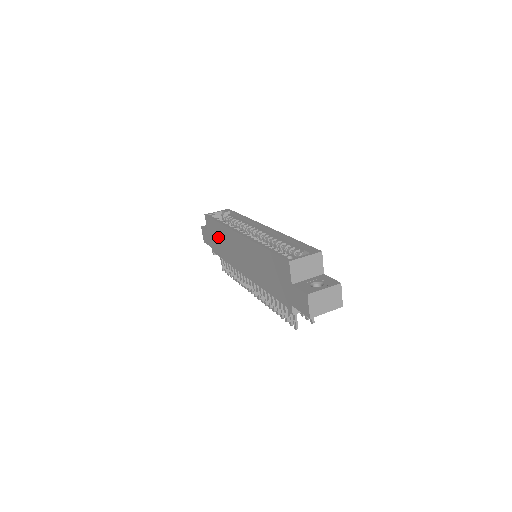
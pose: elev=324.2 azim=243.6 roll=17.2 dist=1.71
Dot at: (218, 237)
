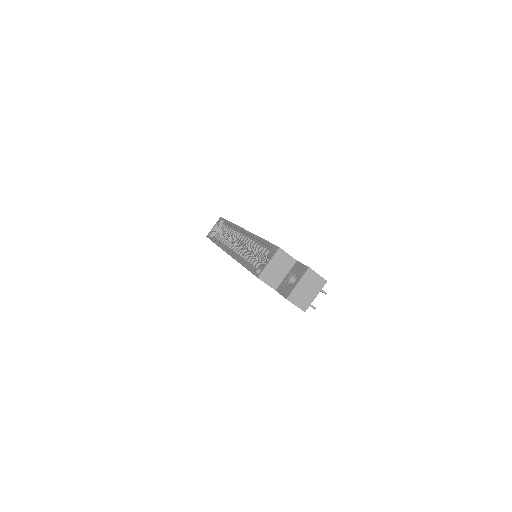
Dot at: occluded
